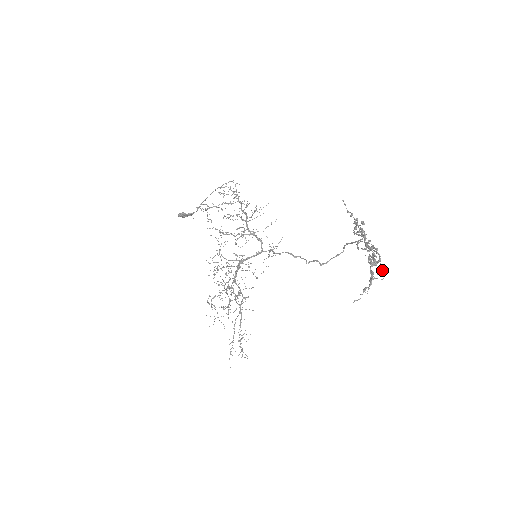
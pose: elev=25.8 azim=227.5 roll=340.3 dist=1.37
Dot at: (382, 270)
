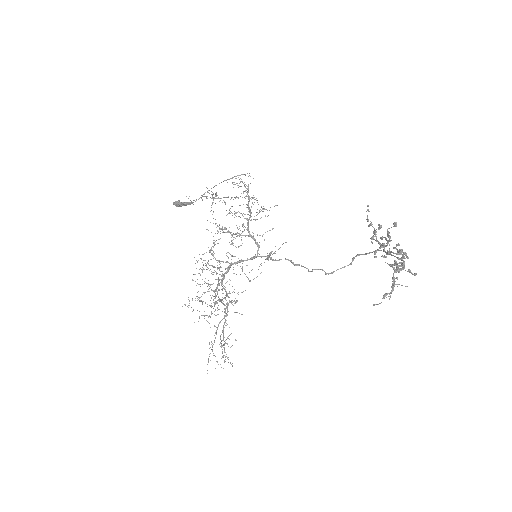
Dot at: (412, 273)
